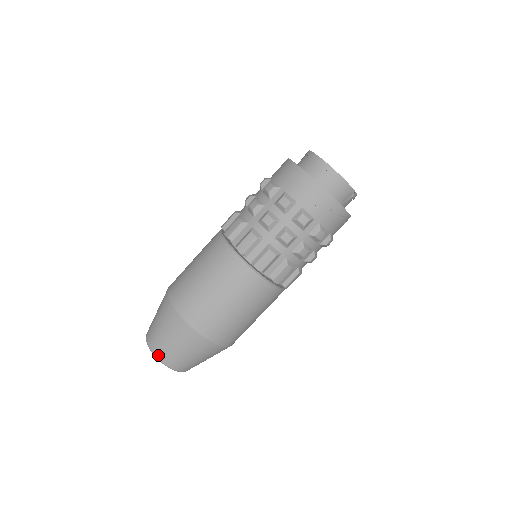
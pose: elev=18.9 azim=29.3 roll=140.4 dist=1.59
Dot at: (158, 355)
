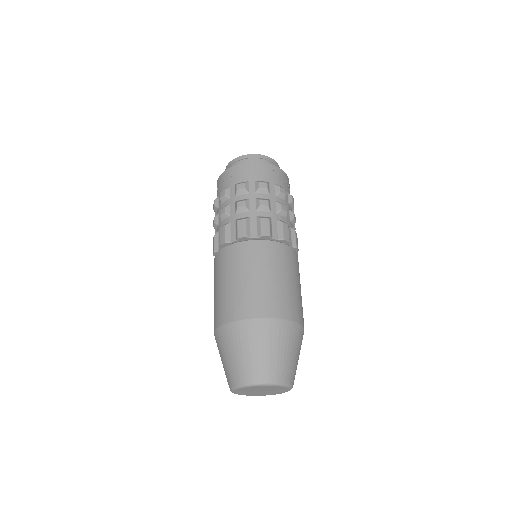
Dot at: (275, 379)
